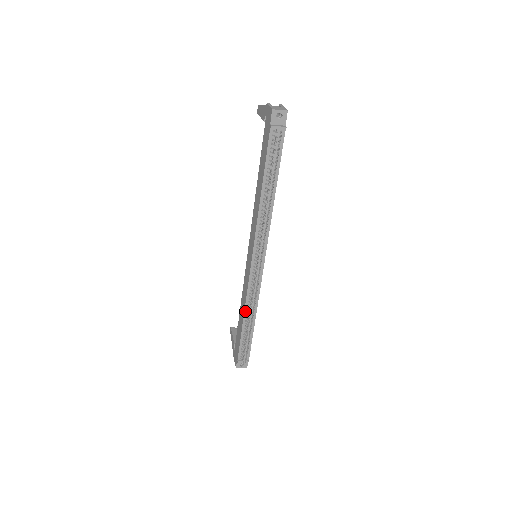
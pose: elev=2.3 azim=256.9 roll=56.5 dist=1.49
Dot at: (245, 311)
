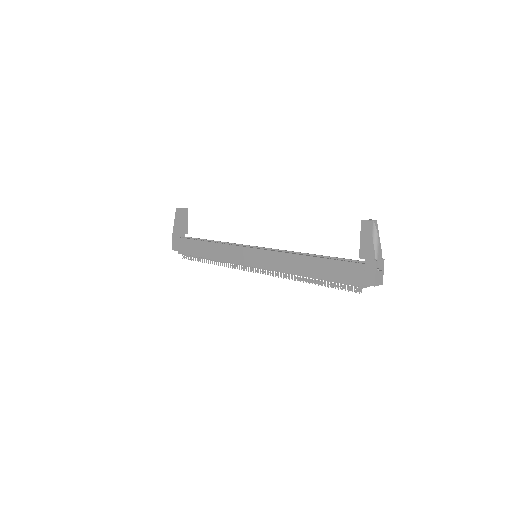
Dot at: (214, 259)
